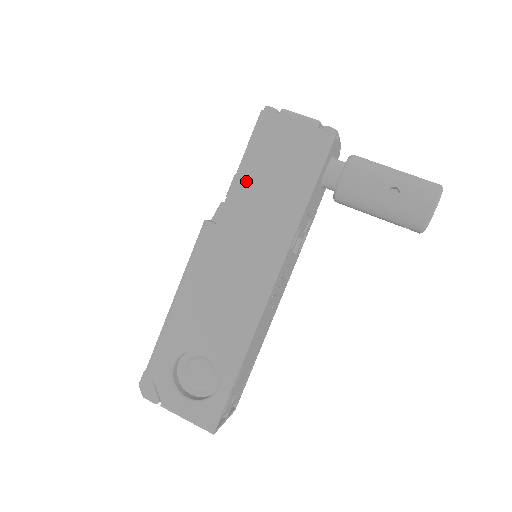
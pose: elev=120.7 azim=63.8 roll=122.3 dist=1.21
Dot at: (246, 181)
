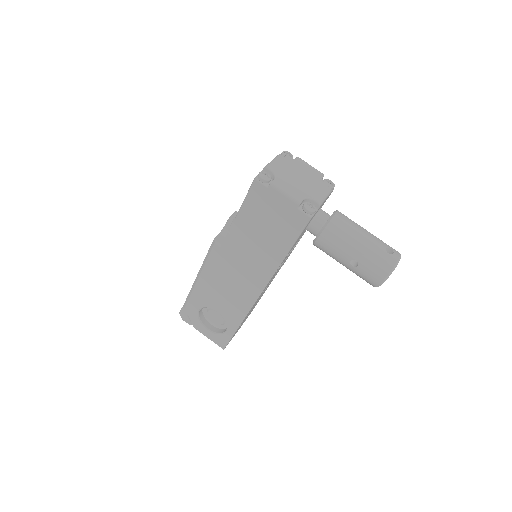
Dot at: (242, 226)
